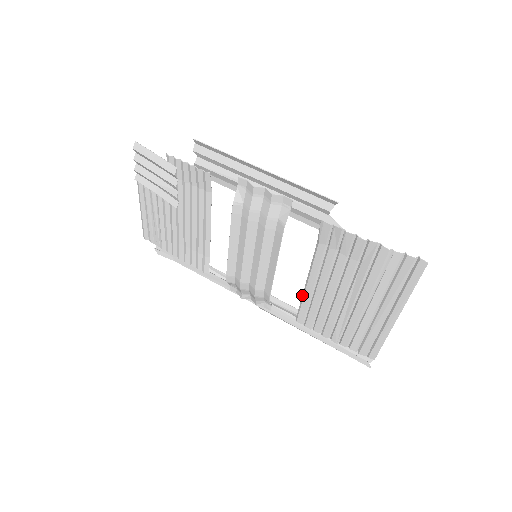
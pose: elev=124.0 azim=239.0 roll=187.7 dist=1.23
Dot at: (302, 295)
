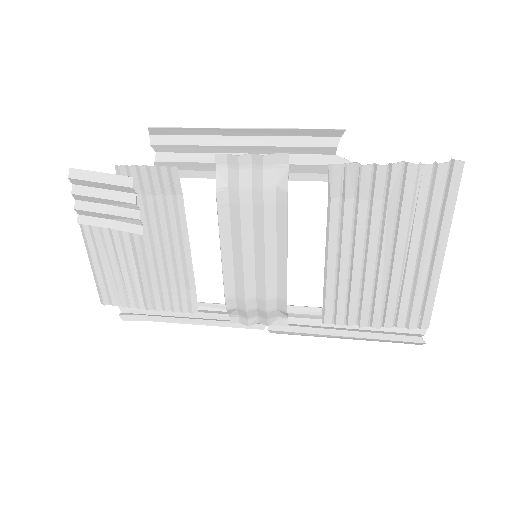
Dot at: occluded
